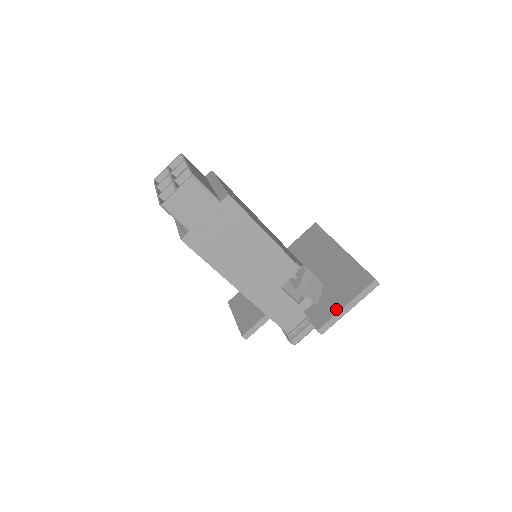
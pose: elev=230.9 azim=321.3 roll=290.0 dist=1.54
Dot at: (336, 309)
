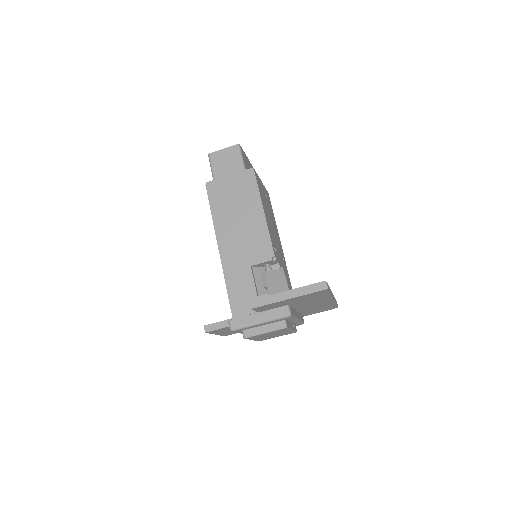
Dot at: (278, 293)
